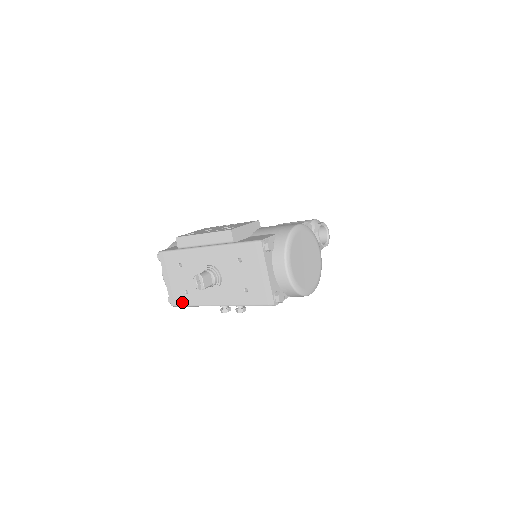
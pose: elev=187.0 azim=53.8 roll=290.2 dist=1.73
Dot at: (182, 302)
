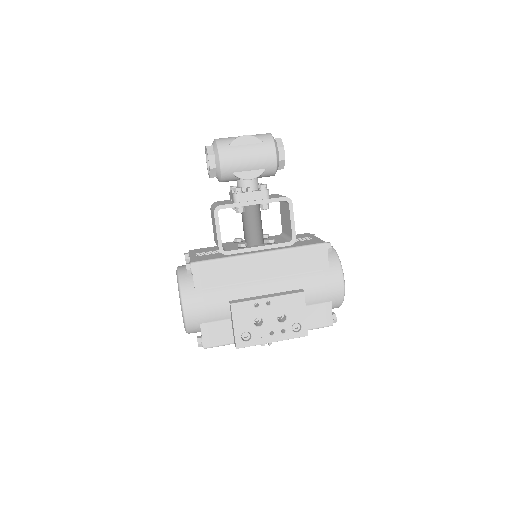
Dot at: occluded
